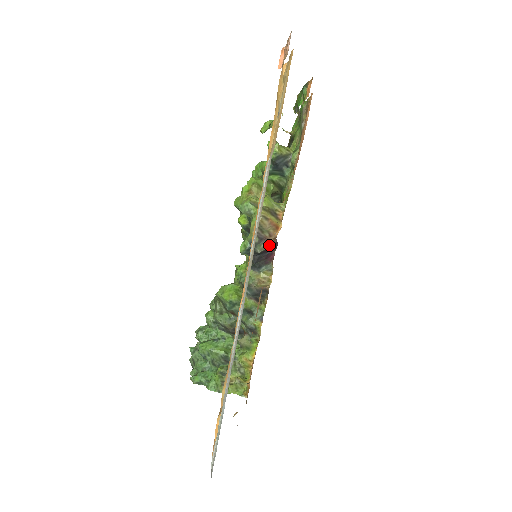
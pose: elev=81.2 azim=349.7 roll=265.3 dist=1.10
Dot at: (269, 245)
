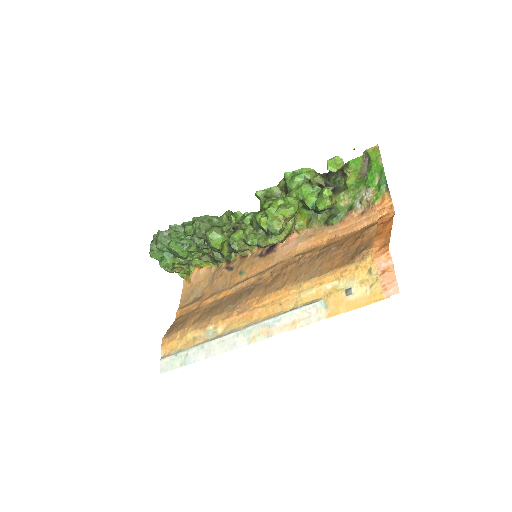
Dot at: occluded
